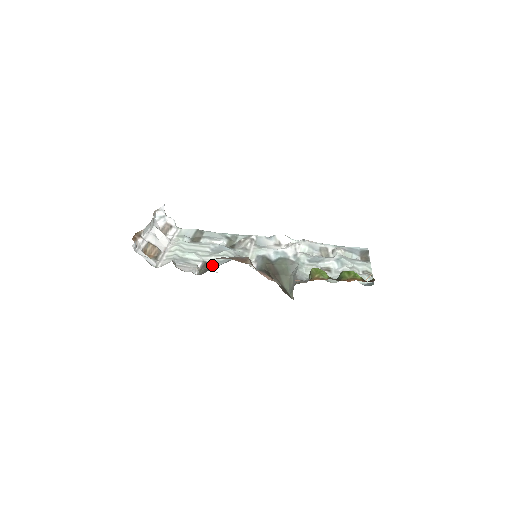
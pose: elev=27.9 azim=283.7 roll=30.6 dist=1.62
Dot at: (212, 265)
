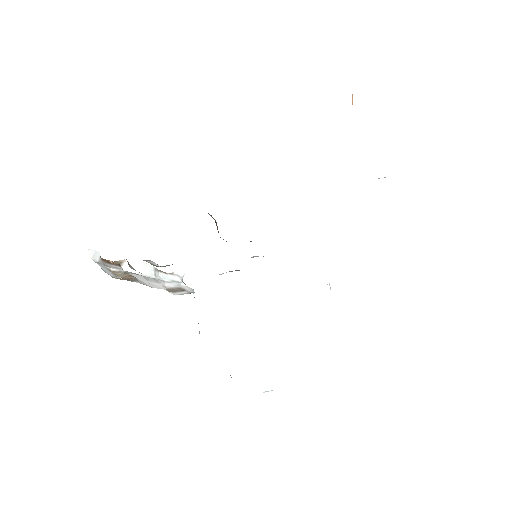
Dot at: occluded
